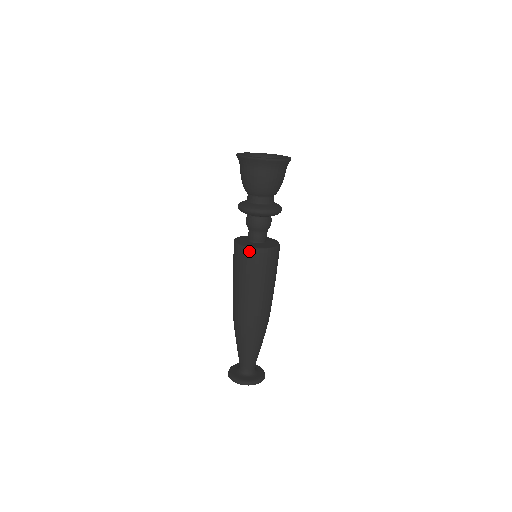
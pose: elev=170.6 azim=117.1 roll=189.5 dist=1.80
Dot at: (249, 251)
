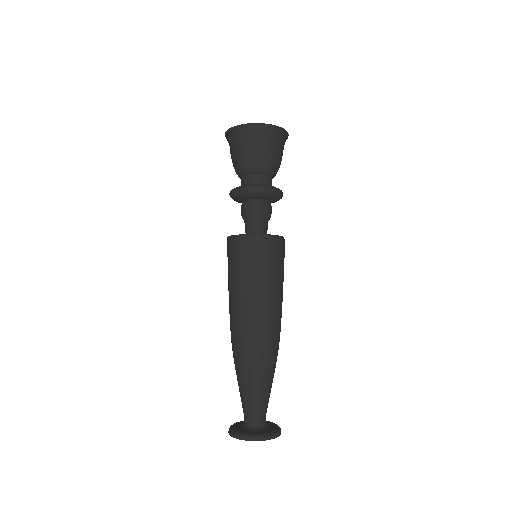
Dot at: (236, 239)
